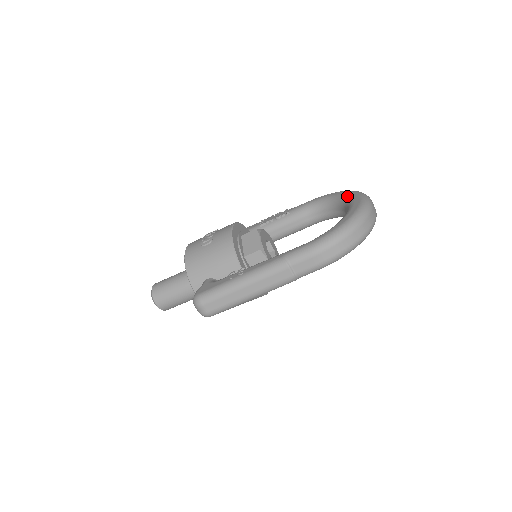
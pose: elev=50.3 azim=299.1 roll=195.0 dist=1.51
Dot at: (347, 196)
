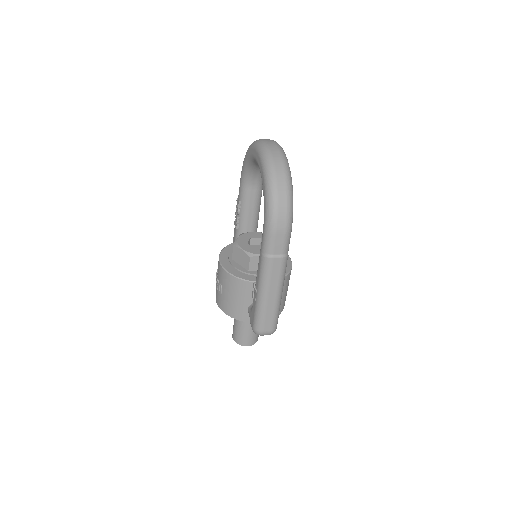
Dot at: (251, 156)
